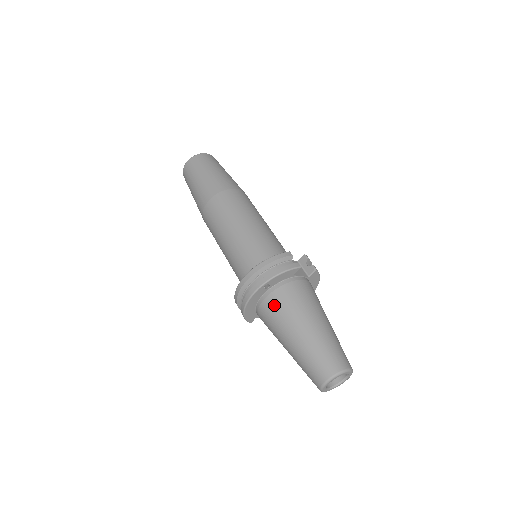
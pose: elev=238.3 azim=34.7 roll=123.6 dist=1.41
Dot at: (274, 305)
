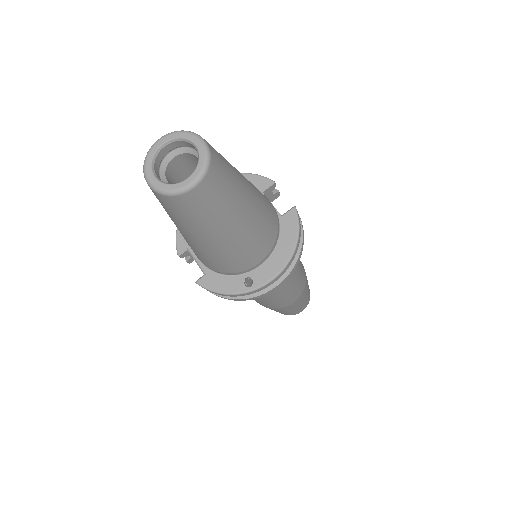
Dot at: occluded
